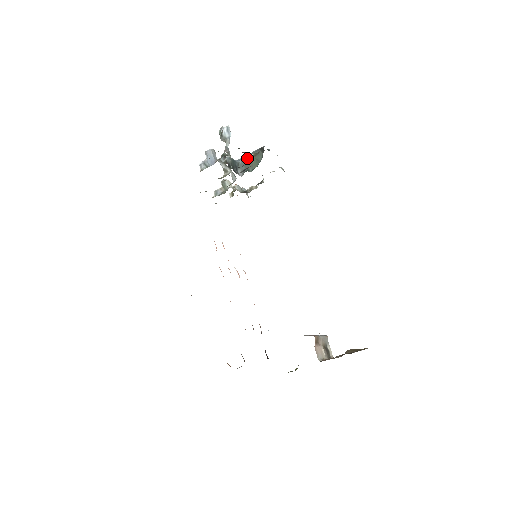
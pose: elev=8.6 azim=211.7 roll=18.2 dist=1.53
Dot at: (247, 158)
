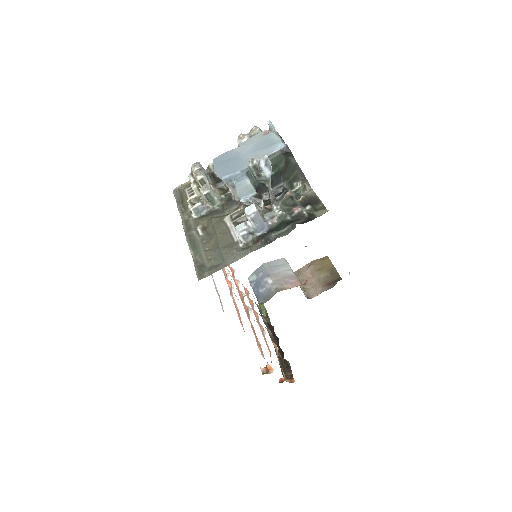
Dot at: occluded
